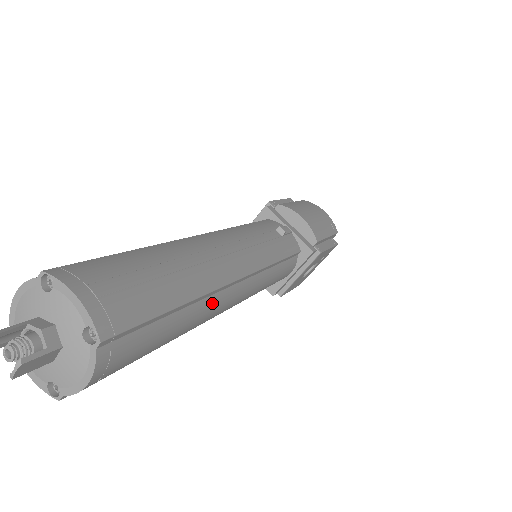
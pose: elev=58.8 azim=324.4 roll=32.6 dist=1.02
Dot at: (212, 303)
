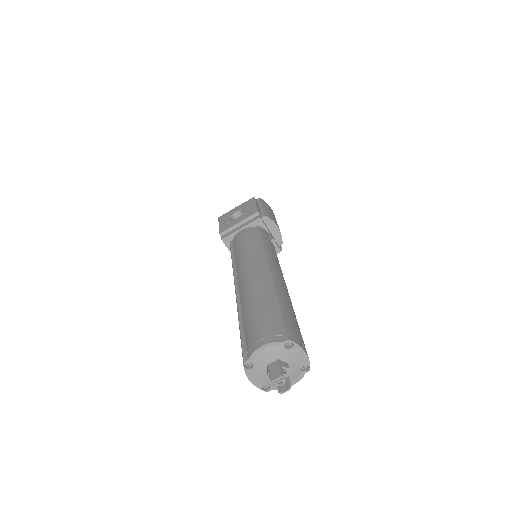
Dot at: occluded
